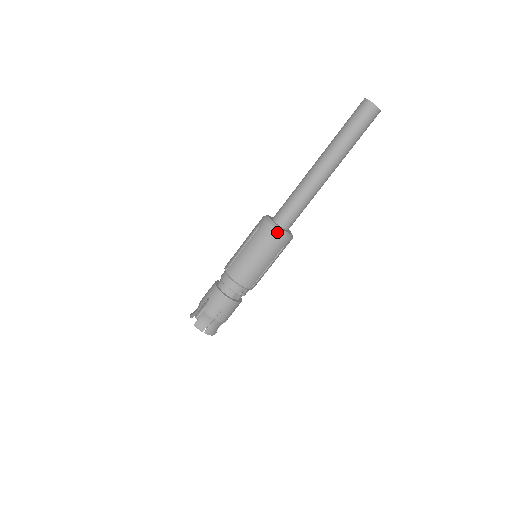
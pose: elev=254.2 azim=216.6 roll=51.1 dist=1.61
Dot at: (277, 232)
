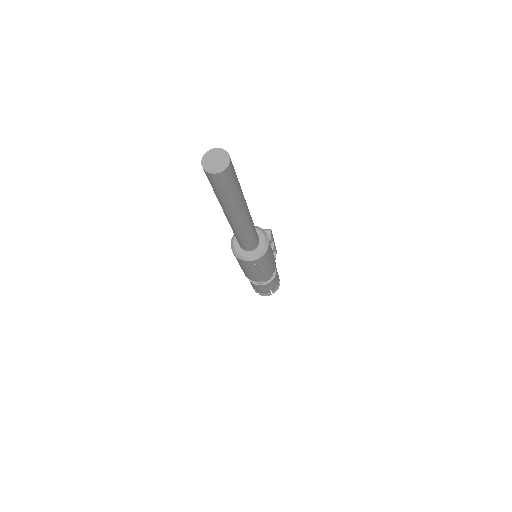
Dot at: (236, 257)
